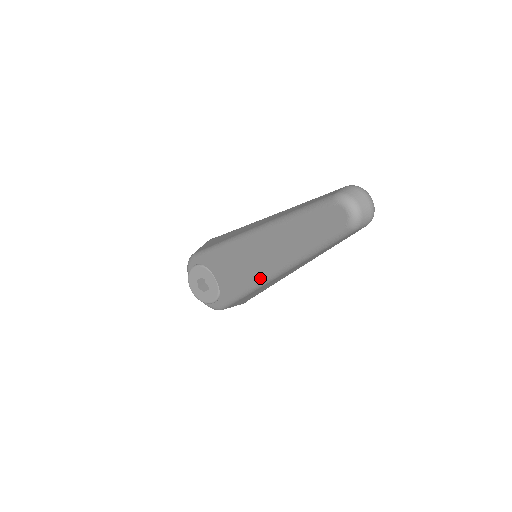
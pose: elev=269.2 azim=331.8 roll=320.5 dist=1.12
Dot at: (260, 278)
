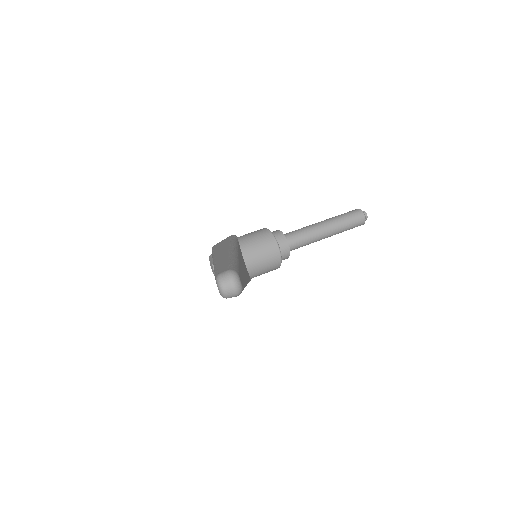
Dot at: occluded
